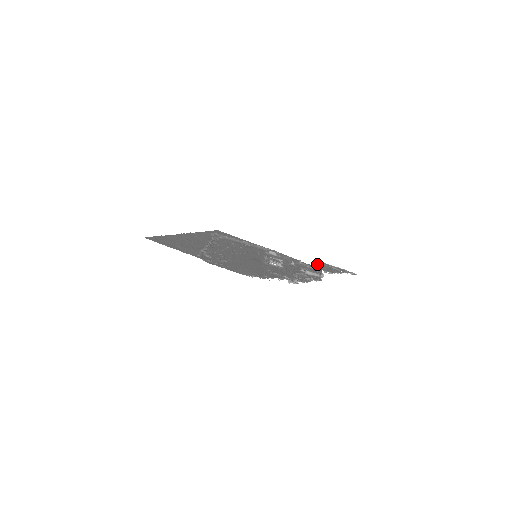
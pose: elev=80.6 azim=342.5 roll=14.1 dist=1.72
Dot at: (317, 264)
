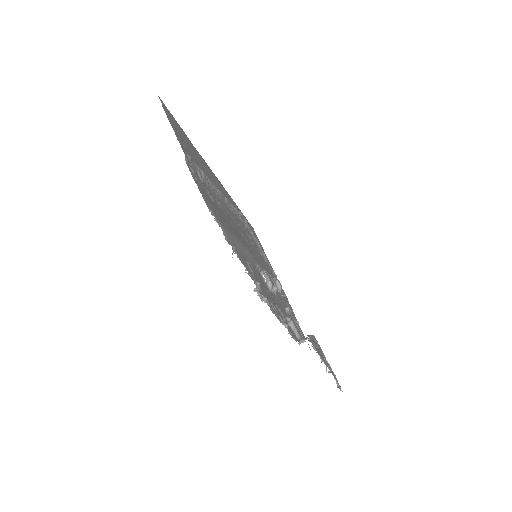
Dot at: occluded
